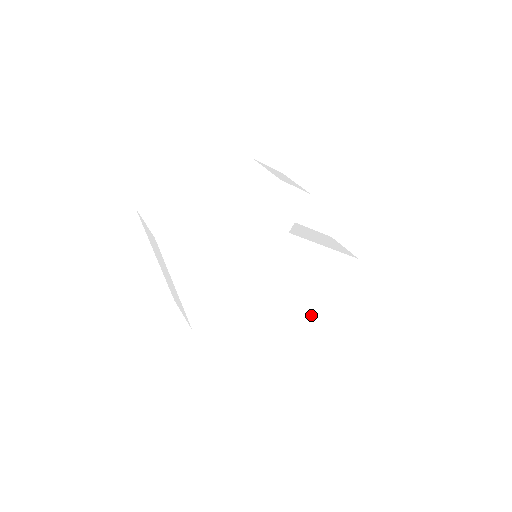
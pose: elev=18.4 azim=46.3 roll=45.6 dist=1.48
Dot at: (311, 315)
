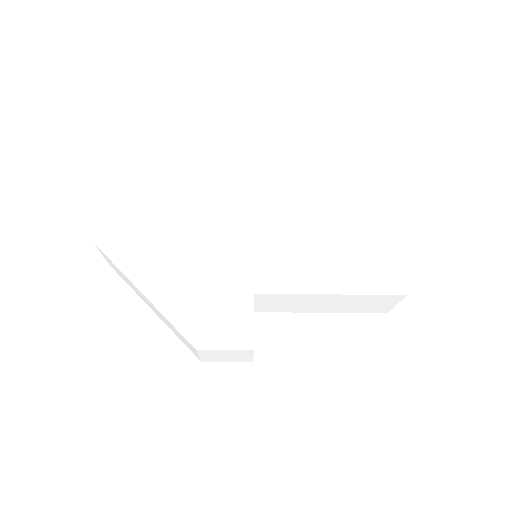
Dot at: (387, 294)
